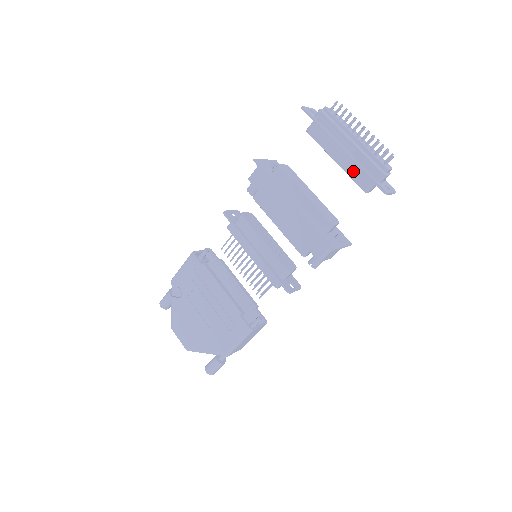
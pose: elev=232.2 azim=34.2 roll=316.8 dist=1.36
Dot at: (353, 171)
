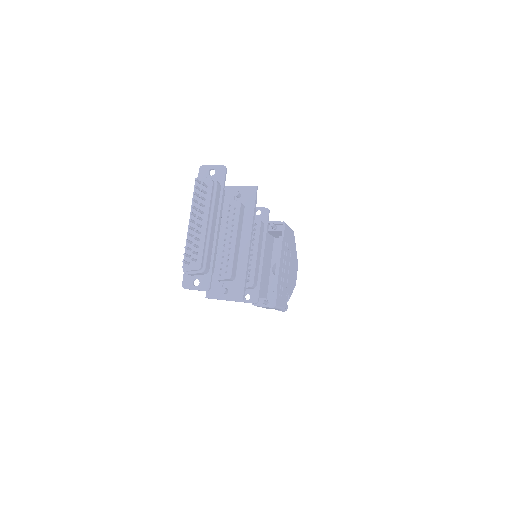
Dot at: occluded
